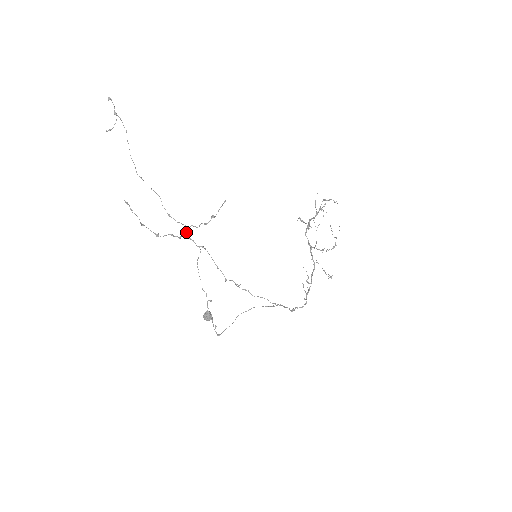
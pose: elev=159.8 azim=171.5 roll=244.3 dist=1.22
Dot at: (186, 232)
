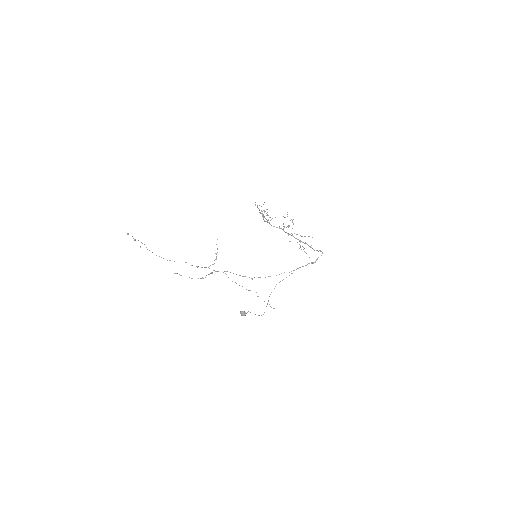
Dot at: occluded
